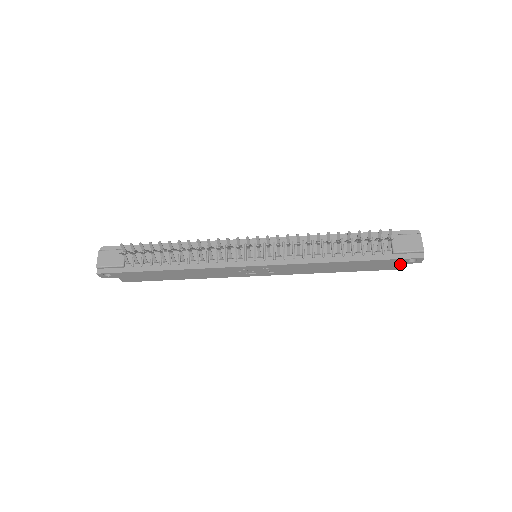
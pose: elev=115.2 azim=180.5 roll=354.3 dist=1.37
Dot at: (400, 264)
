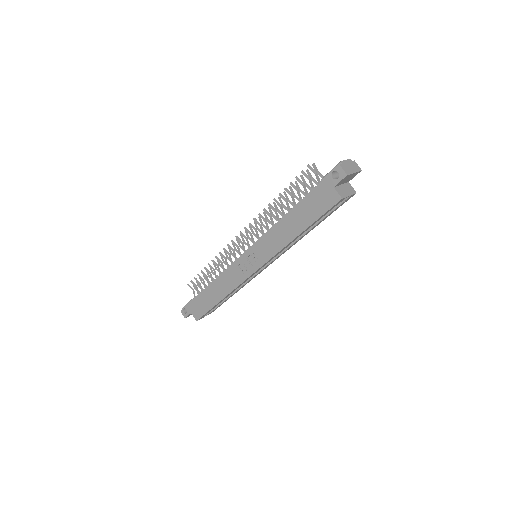
Dot at: (333, 189)
